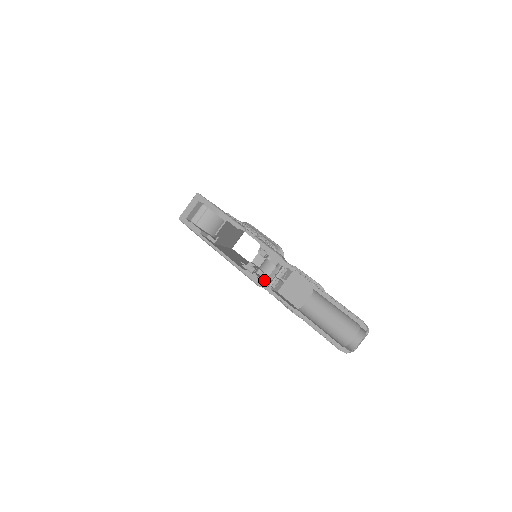
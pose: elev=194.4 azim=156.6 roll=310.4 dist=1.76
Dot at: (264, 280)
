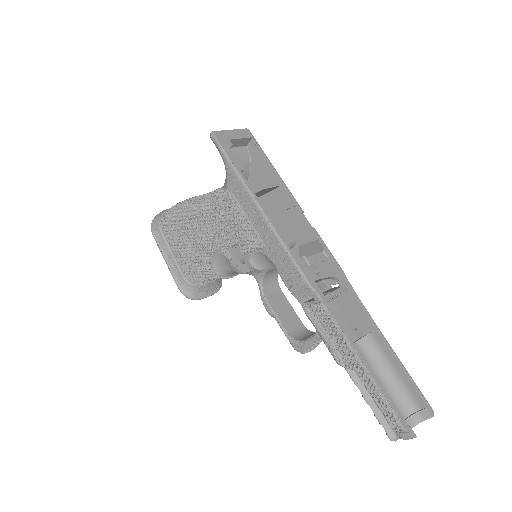
Dot at: occluded
